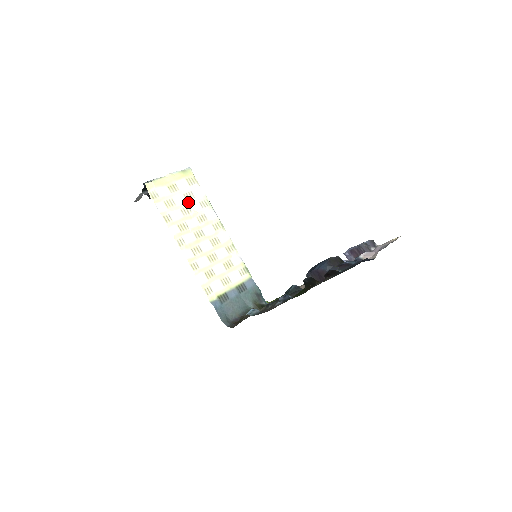
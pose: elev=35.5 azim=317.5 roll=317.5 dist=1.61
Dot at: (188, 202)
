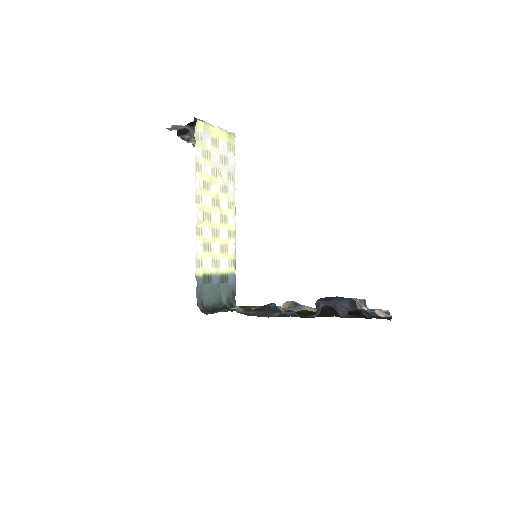
Dot at: (220, 165)
